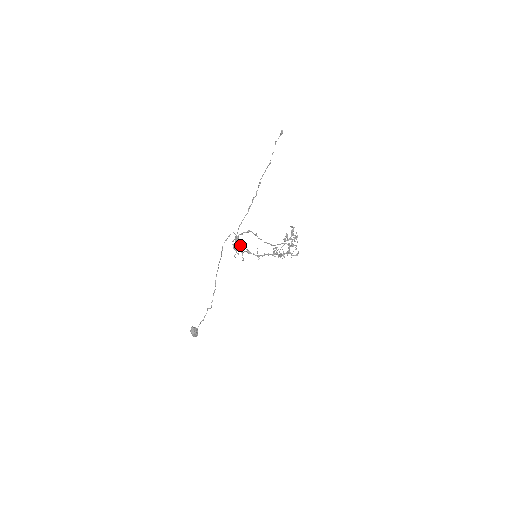
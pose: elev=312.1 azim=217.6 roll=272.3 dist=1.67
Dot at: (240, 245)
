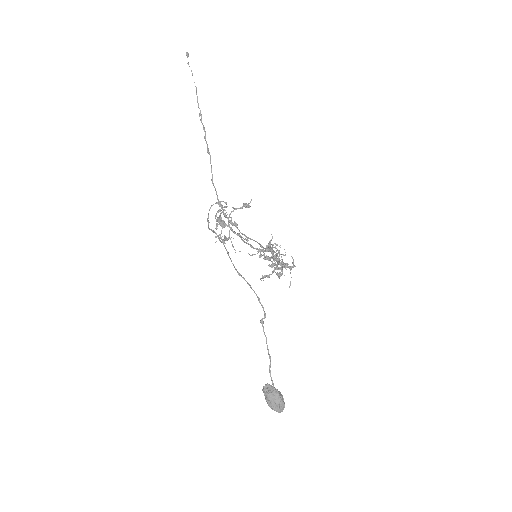
Dot at: occluded
